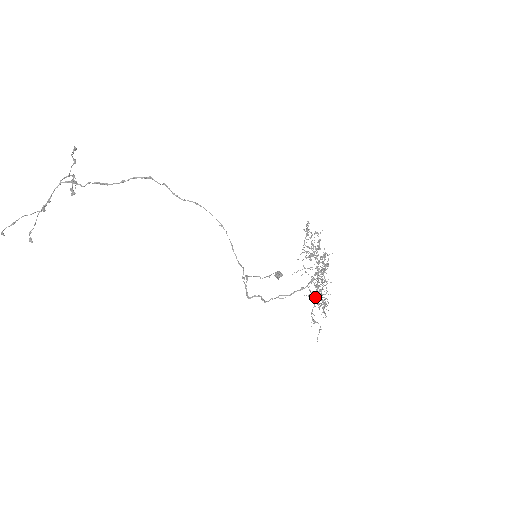
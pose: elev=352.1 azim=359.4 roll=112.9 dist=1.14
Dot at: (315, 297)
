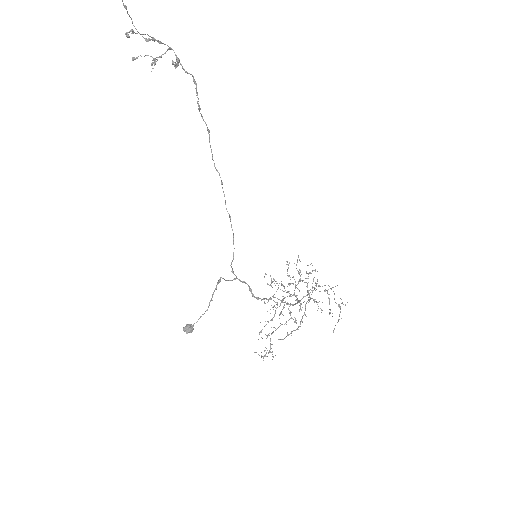
Dot at: occluded
